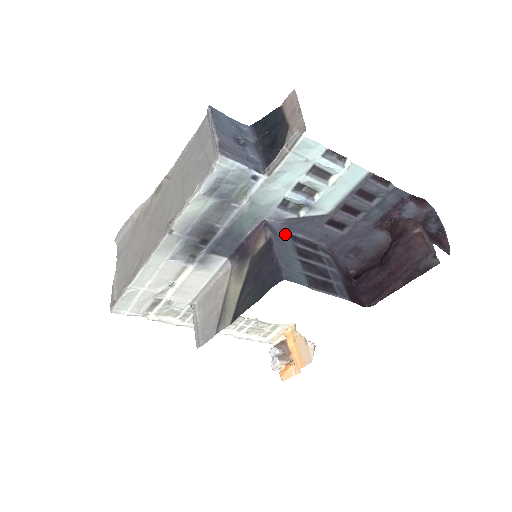
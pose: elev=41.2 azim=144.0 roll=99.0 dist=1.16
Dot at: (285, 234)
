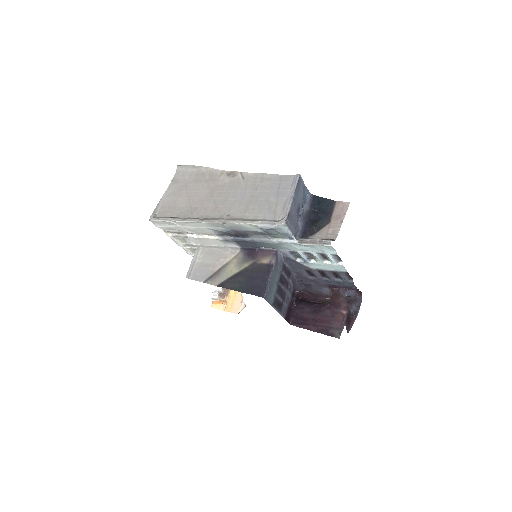
Dot at: (281, 263)
